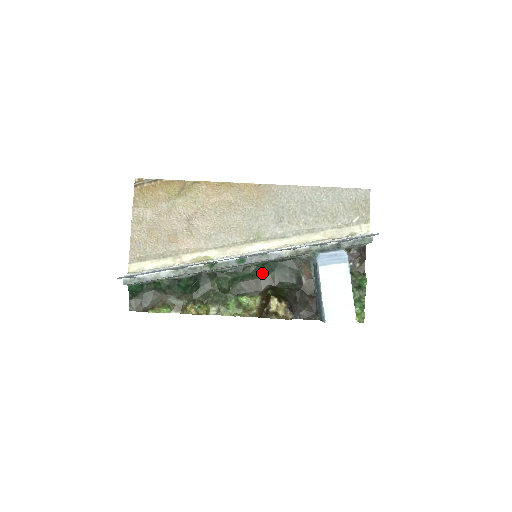
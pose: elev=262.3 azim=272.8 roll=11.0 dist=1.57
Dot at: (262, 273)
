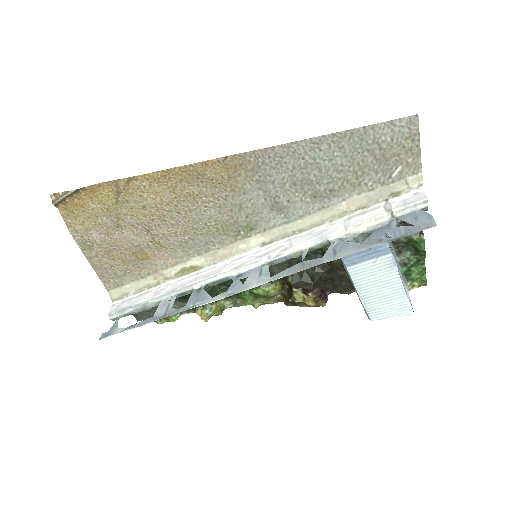
Dot at: occluded
